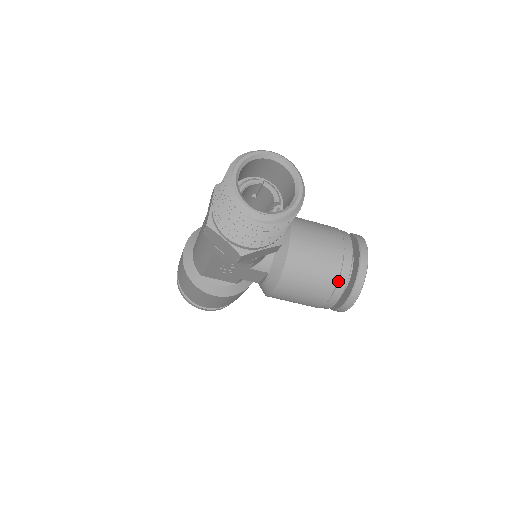
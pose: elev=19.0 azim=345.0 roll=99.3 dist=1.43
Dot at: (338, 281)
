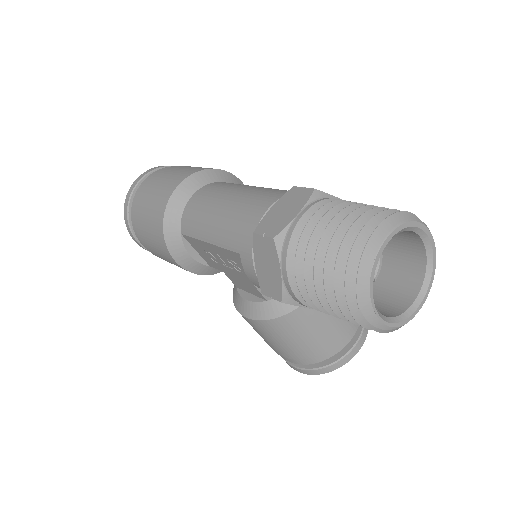
Dot at: (323, 353)
